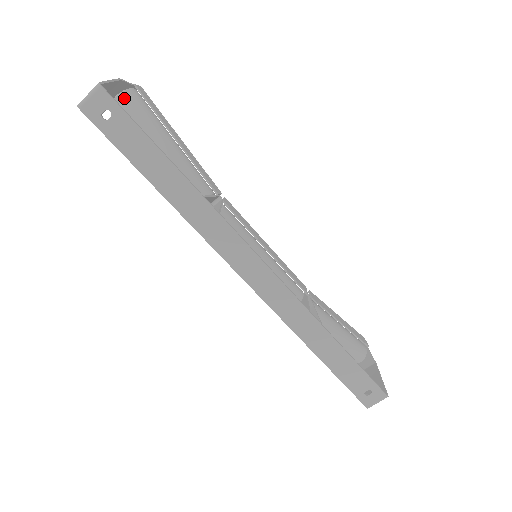
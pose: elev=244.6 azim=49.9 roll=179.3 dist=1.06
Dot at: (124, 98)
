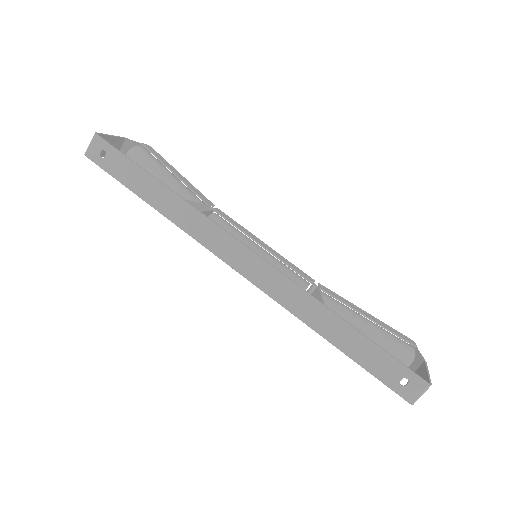
Dot at: (132, 153)
